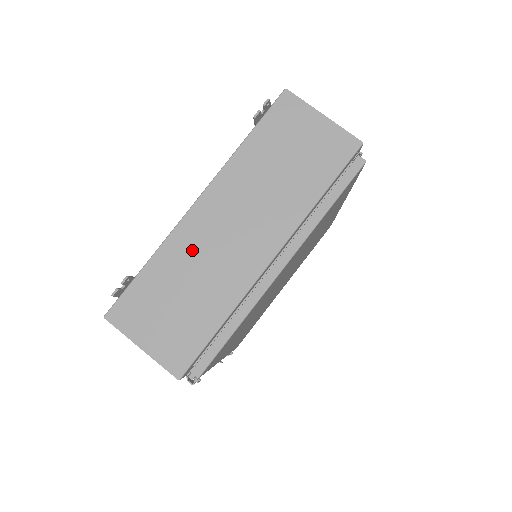
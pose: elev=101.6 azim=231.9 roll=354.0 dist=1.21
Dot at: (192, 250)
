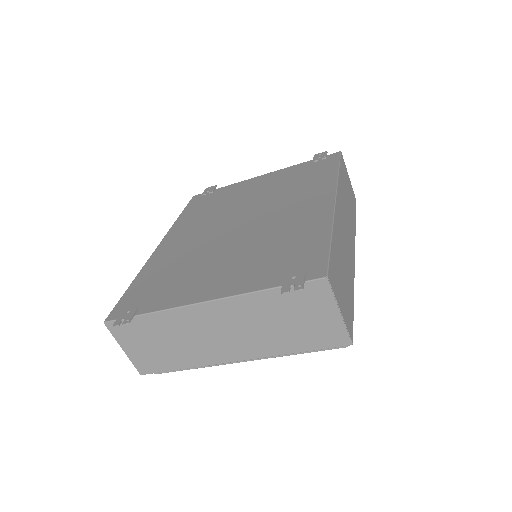
Dot at: (184, 326)
